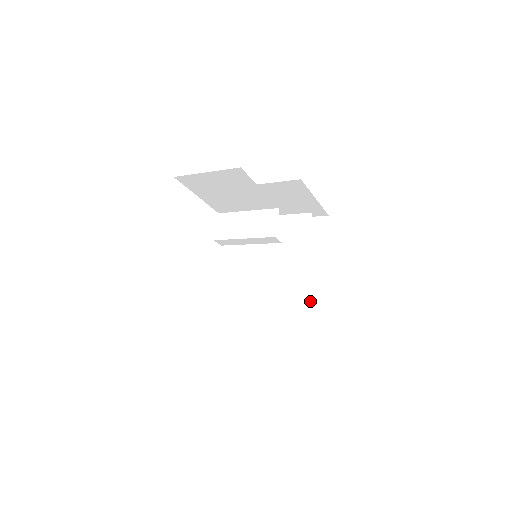
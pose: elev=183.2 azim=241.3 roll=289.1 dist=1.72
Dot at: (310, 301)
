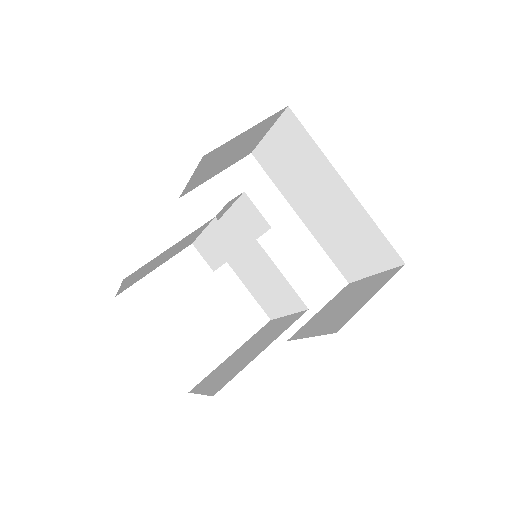
Dot at: (358, 217)
